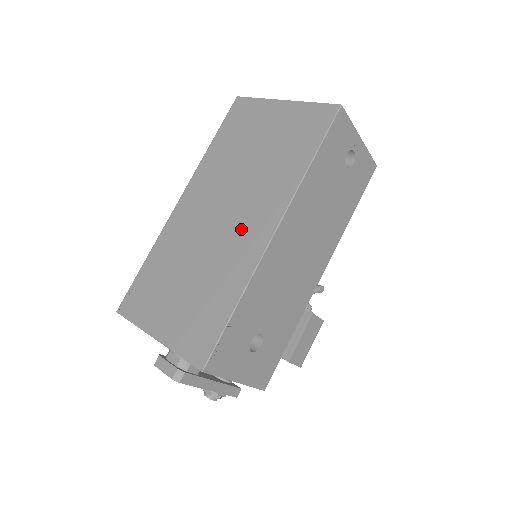
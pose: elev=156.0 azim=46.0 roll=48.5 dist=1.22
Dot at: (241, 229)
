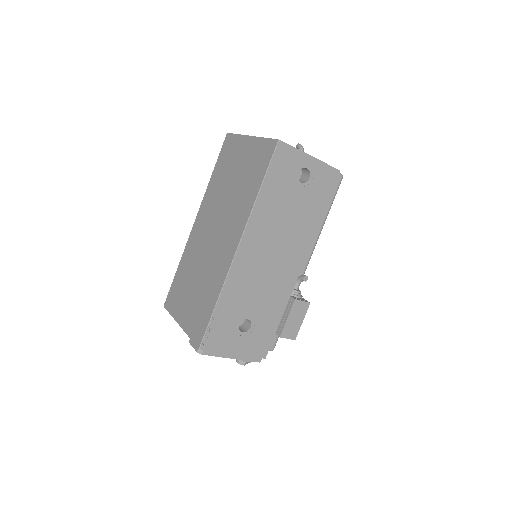
Dot at: (222, 245)
